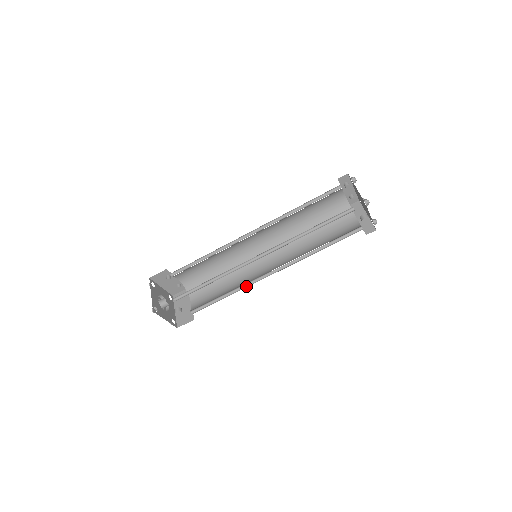
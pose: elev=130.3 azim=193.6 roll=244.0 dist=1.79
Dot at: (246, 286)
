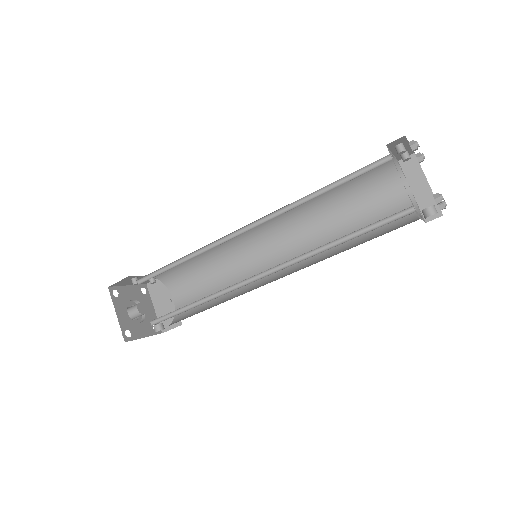
Dot at: occluded
